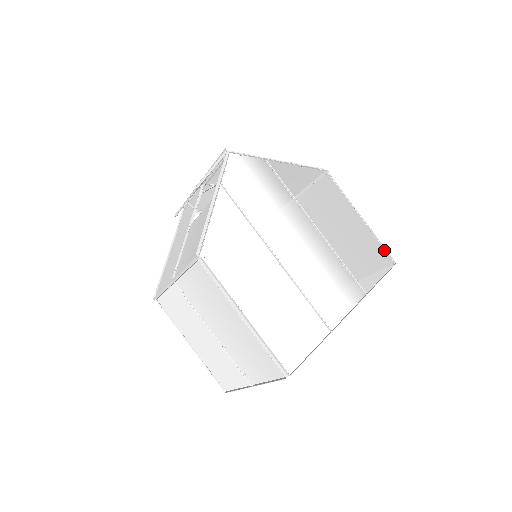
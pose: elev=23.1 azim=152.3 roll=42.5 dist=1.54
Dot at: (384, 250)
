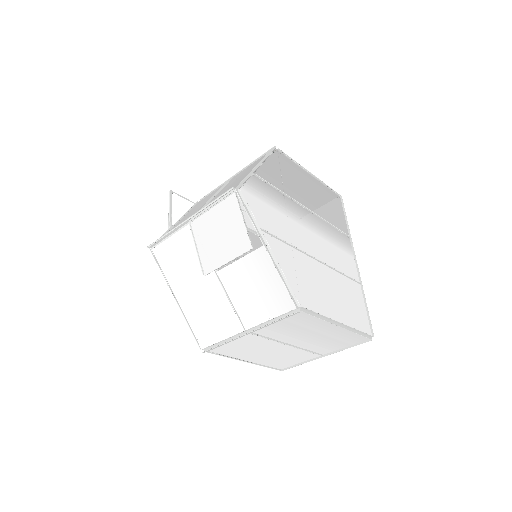
Dot at: (332, 191)
